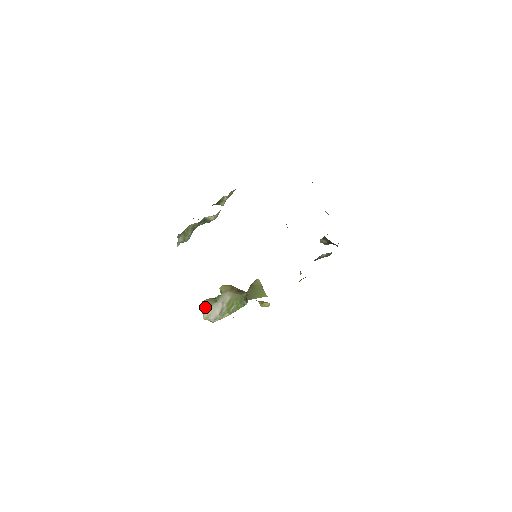
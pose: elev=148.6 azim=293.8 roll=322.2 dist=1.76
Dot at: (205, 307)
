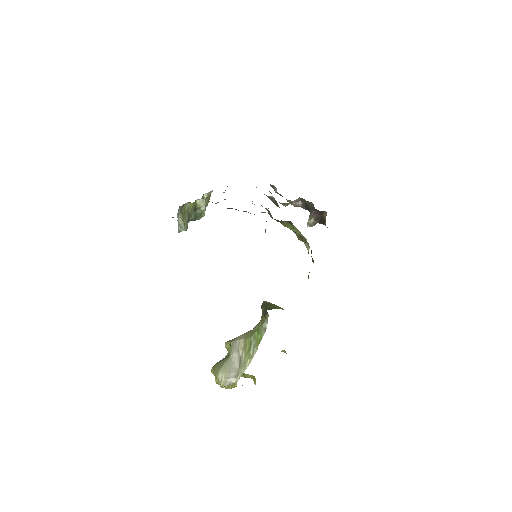
Dot at: (218, 369)
